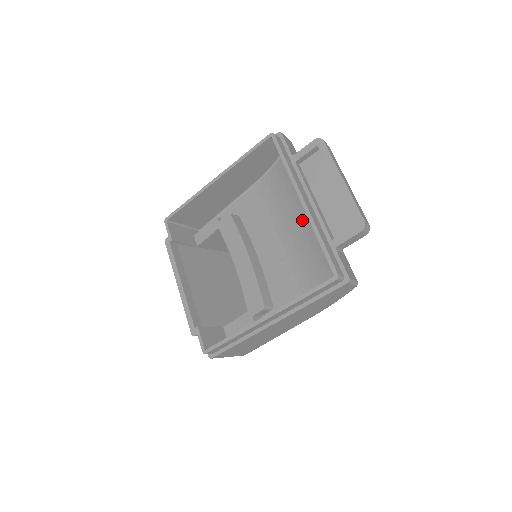
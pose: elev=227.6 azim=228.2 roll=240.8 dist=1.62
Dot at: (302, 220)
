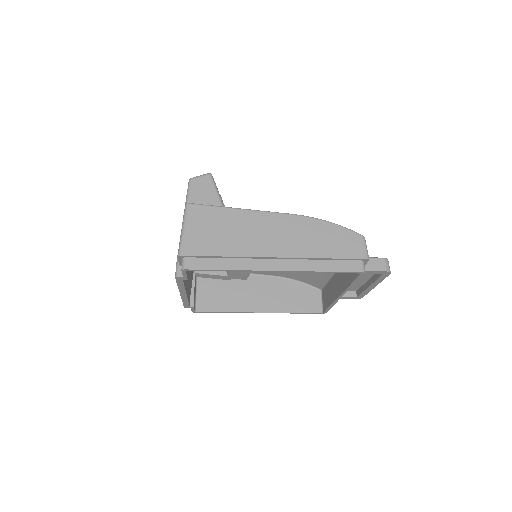
Dot at: occluded
